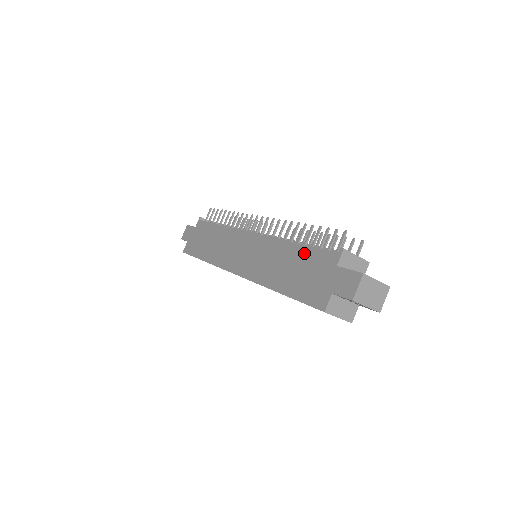
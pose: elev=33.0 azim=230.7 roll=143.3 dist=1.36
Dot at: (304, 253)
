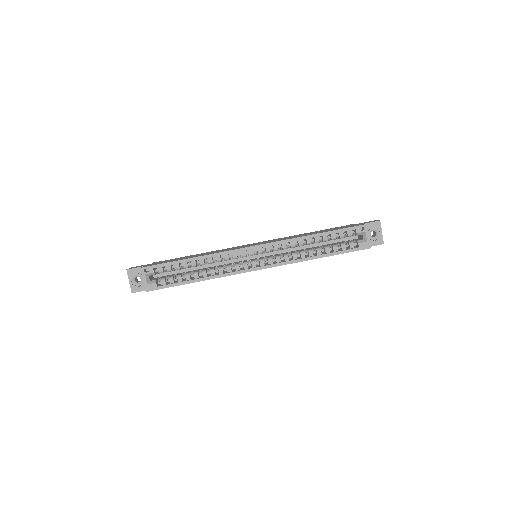
Dot at: (322, 230)
